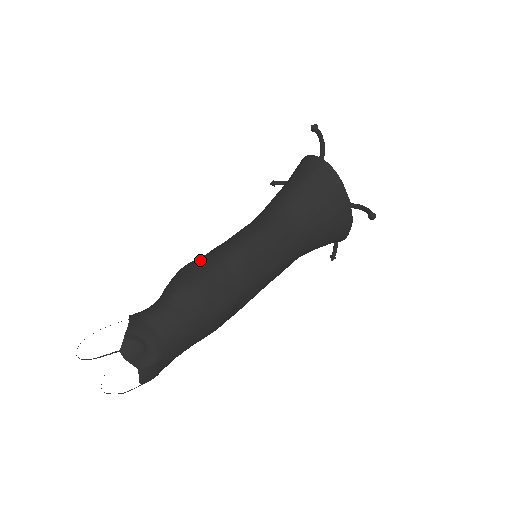
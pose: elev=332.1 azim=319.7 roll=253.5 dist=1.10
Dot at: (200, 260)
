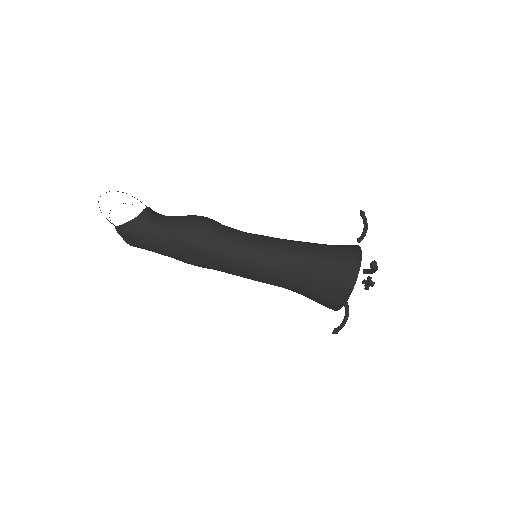
Dot at: (210, 232)
